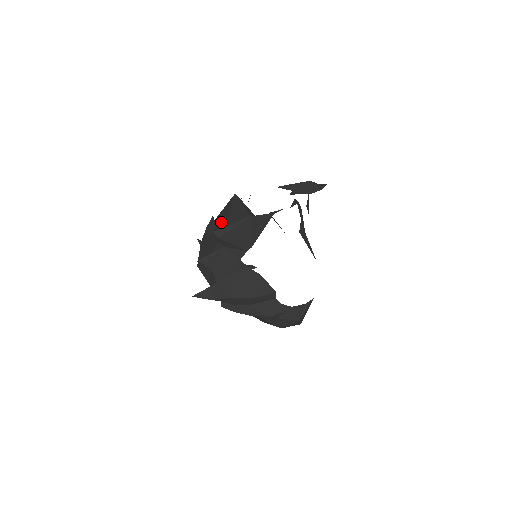
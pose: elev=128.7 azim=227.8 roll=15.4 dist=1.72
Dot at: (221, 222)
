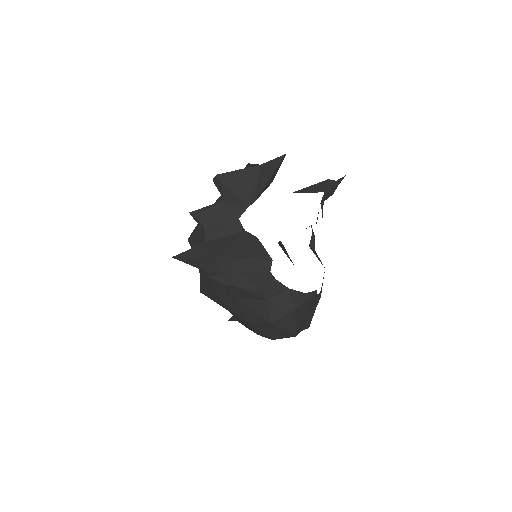
Dot at: occluded
